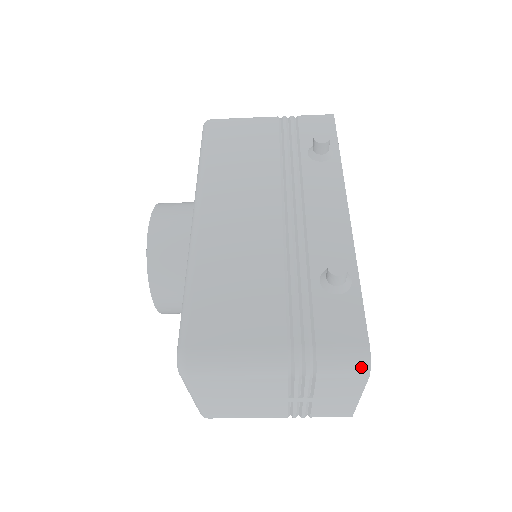
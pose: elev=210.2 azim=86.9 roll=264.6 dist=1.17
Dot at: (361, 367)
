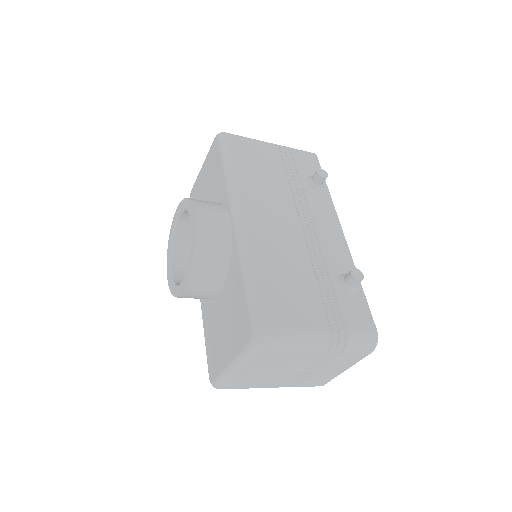
Dot at: (372, 345)
